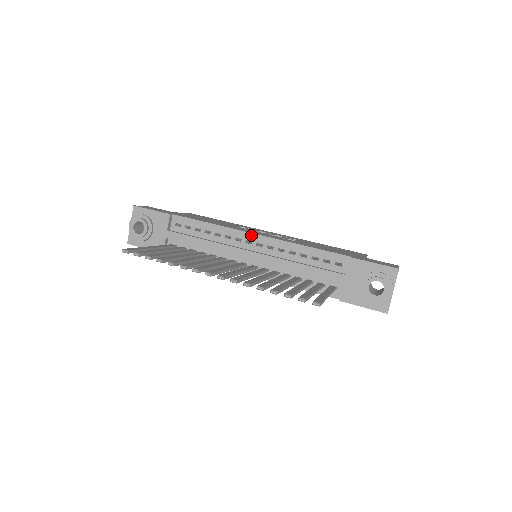
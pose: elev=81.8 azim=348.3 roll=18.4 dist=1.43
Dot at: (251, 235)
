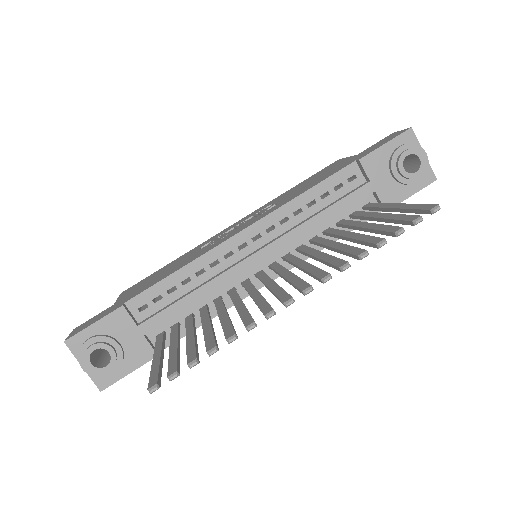
Dot at: (238, 236)
